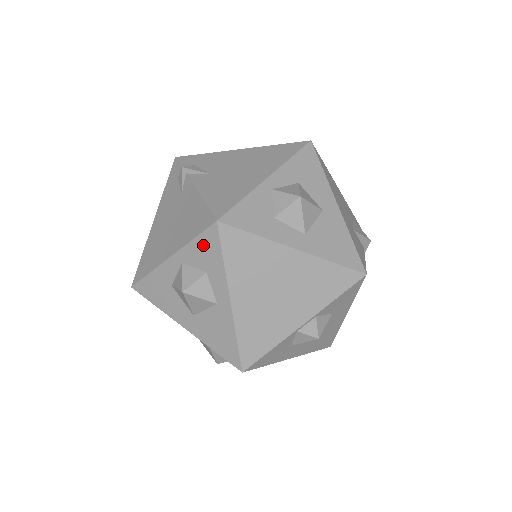
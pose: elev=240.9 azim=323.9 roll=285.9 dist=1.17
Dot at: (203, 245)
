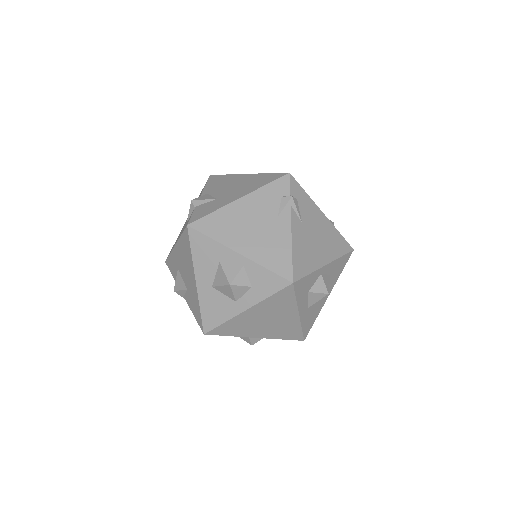
Dot at: (269, 278)
